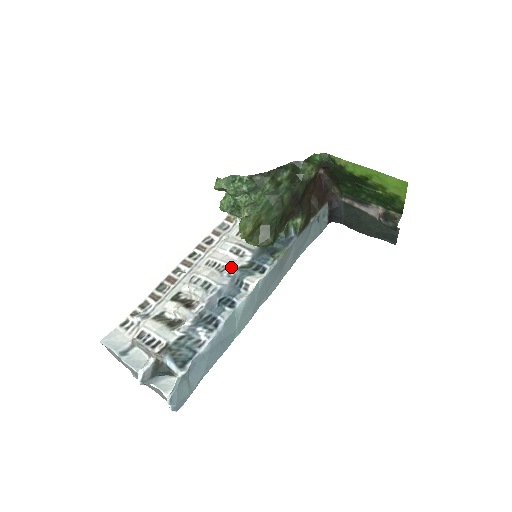
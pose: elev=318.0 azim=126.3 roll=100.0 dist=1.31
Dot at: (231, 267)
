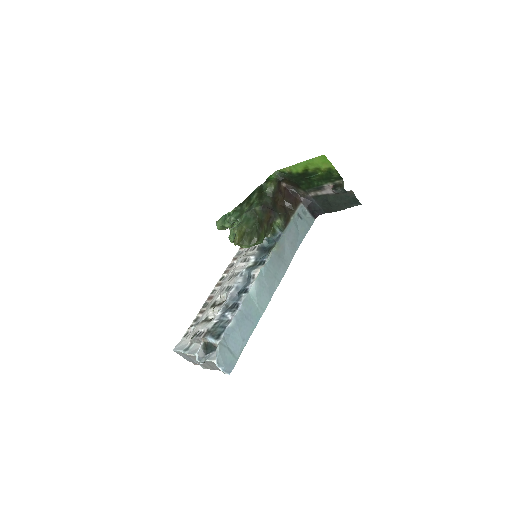
Dot at: (242, 270)
